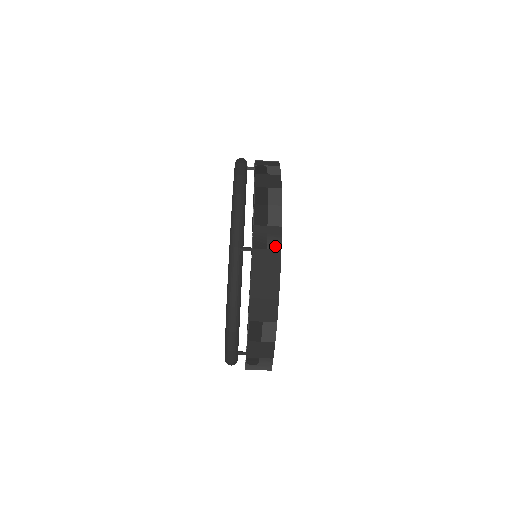
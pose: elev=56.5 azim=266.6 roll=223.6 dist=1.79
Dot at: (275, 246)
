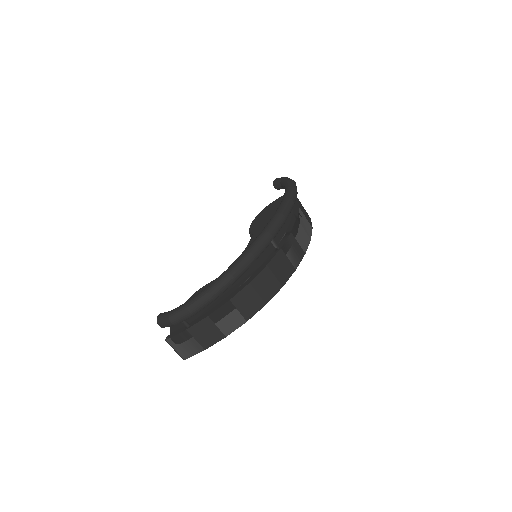
Dot at: (294, 262)
